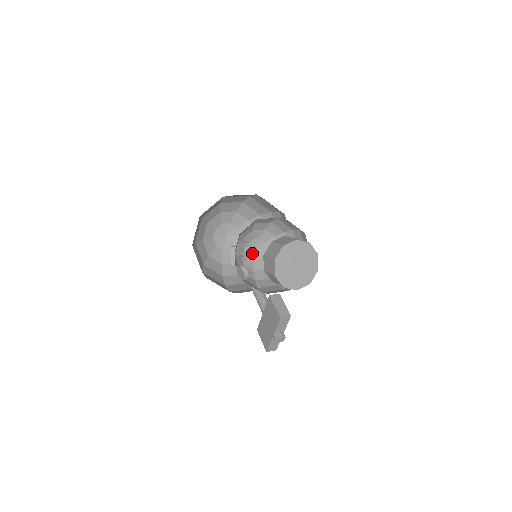
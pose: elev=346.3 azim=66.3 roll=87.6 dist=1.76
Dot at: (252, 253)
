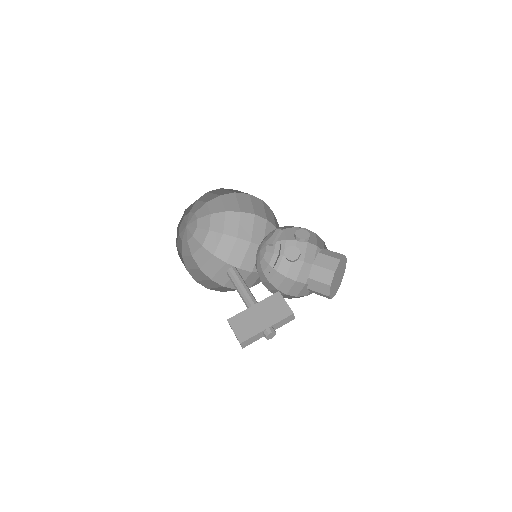
Dot at: (258, 251)
